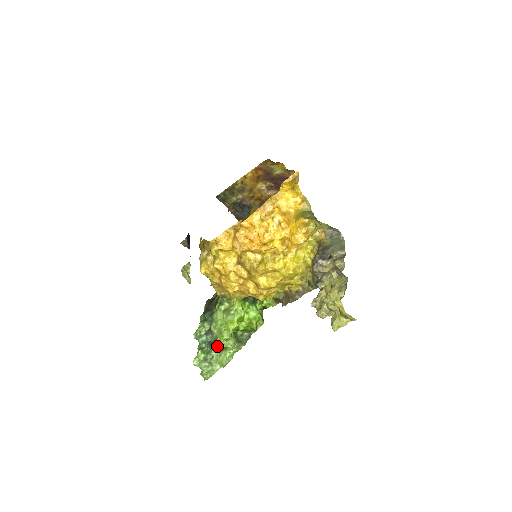
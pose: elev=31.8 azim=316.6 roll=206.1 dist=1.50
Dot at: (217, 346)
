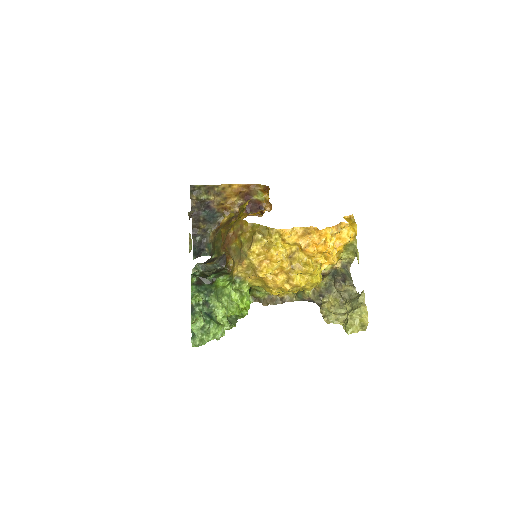
Dot at: (214, 319)
